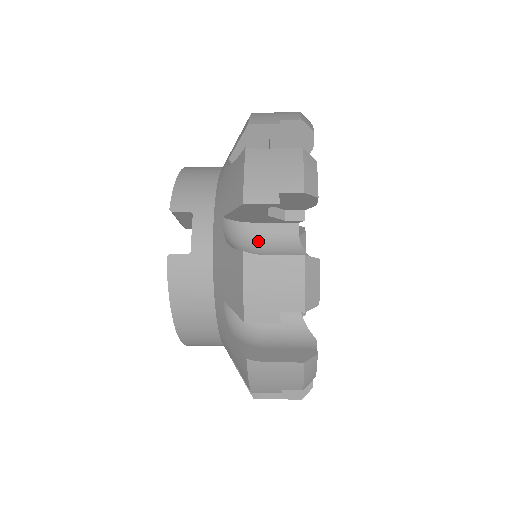
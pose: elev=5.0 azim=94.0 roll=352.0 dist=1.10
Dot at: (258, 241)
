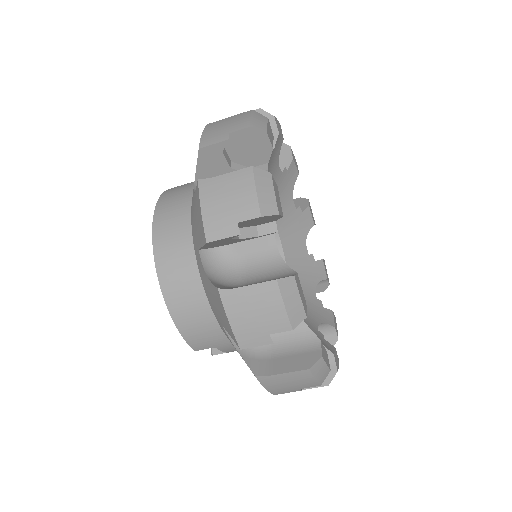
Dot at: occluded
